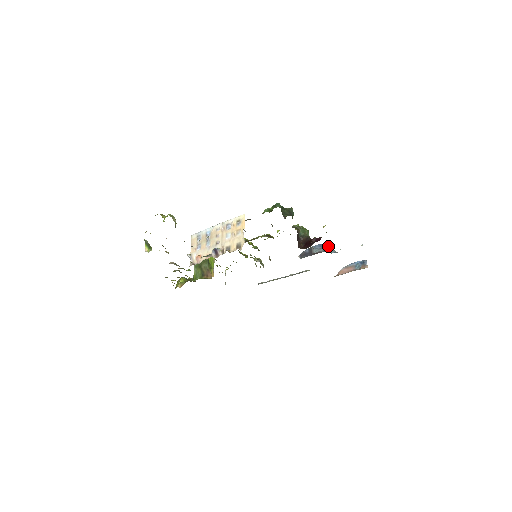
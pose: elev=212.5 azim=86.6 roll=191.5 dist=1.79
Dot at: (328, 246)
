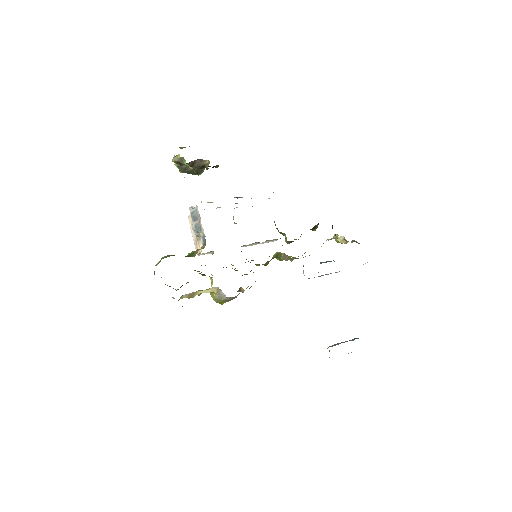
Dot at: occluded
